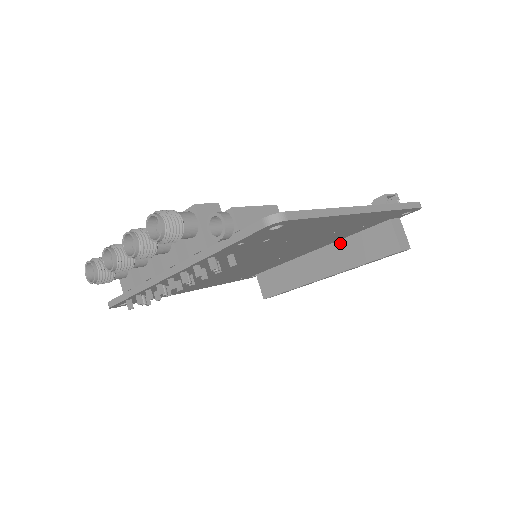
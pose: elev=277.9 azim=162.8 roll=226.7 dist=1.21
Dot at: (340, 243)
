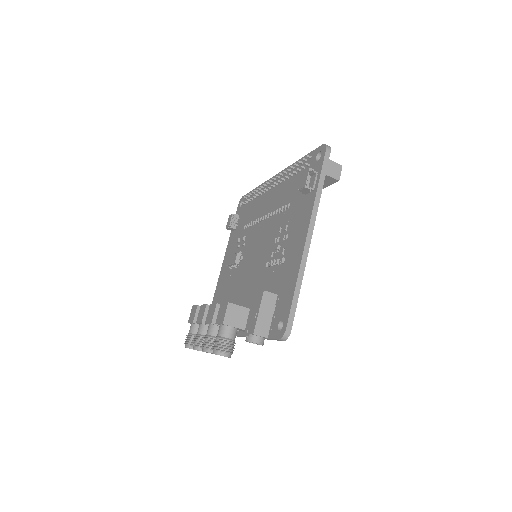
Dot at: occluded
